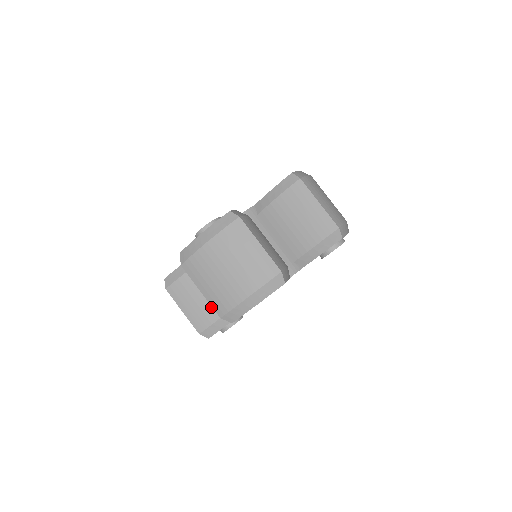
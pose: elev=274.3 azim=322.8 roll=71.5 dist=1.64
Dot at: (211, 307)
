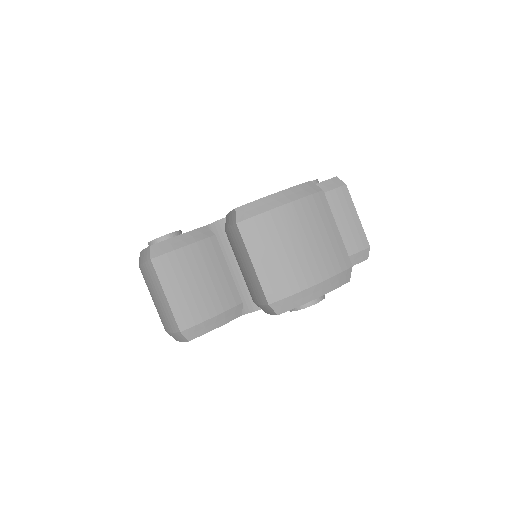
Dot at: occluded
